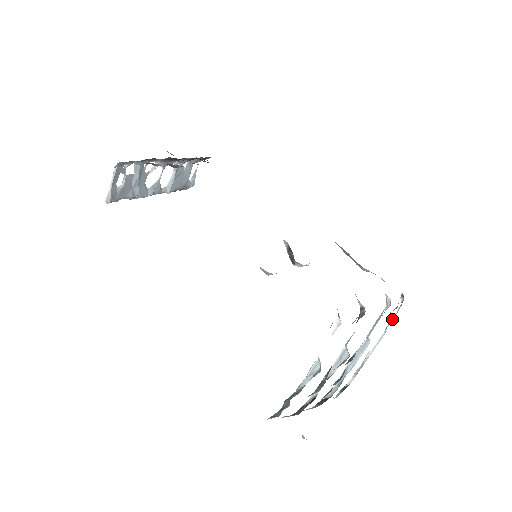
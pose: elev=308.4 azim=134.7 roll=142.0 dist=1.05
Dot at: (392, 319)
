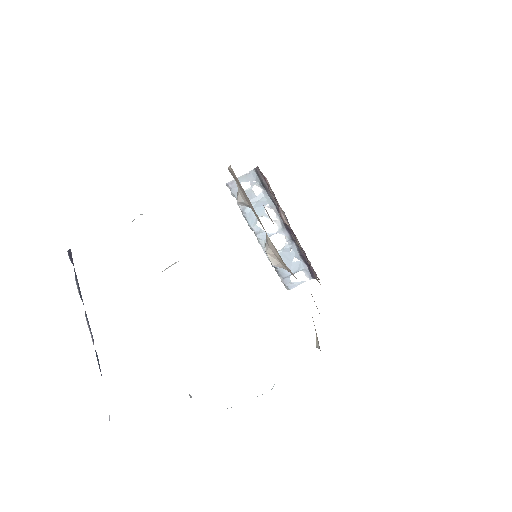
Dot at: occluded
